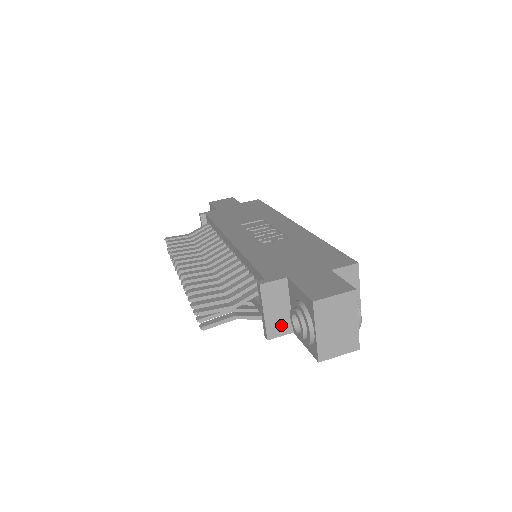
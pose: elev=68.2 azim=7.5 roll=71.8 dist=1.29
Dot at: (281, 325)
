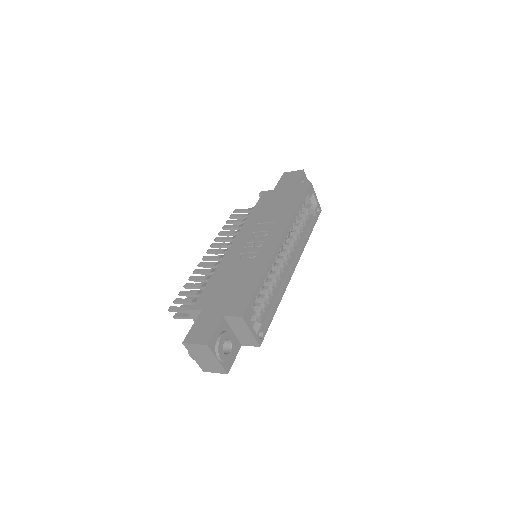
Dot at: occluded
